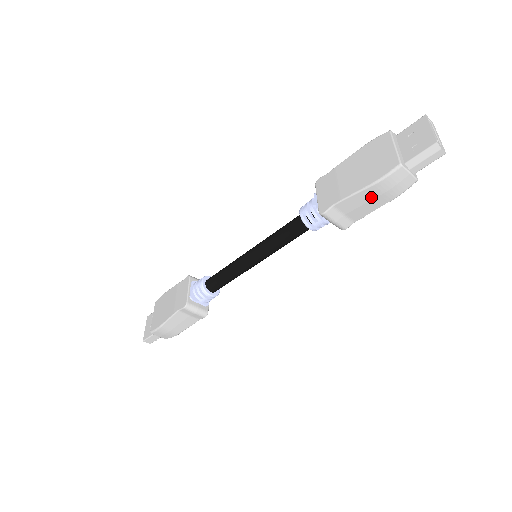
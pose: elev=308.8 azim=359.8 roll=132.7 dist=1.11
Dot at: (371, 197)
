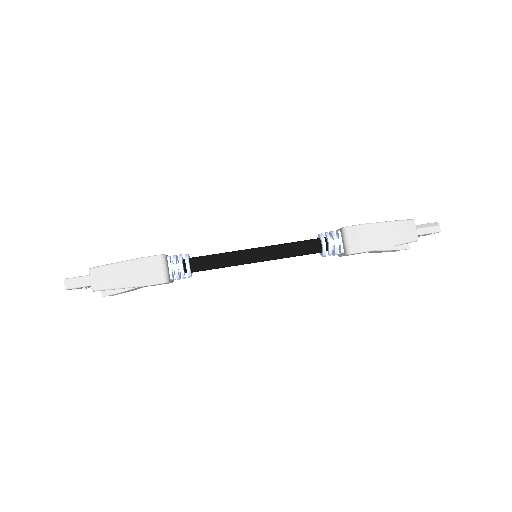
Dot at: (385, 232)
